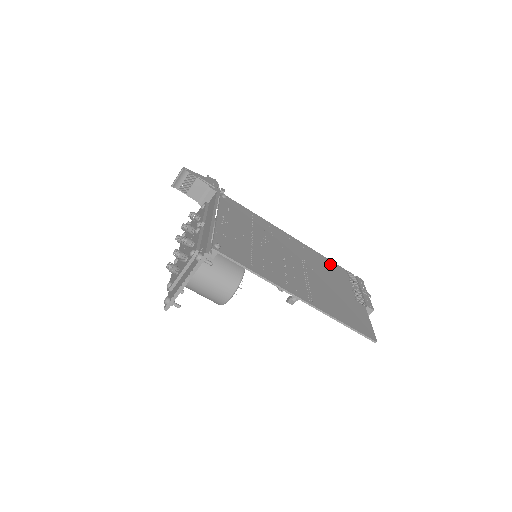
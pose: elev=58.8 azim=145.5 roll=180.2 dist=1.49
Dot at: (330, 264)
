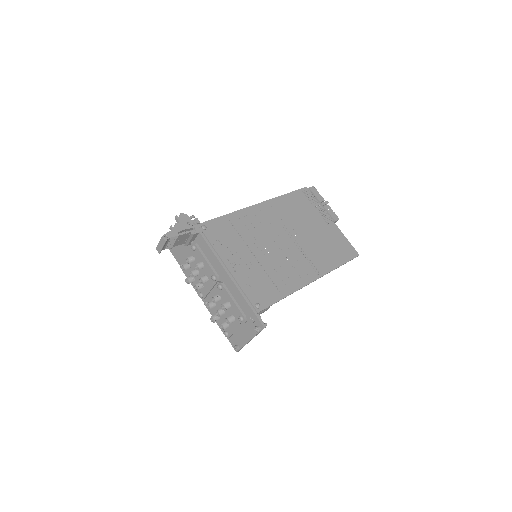
Dot at: (292, 200)
